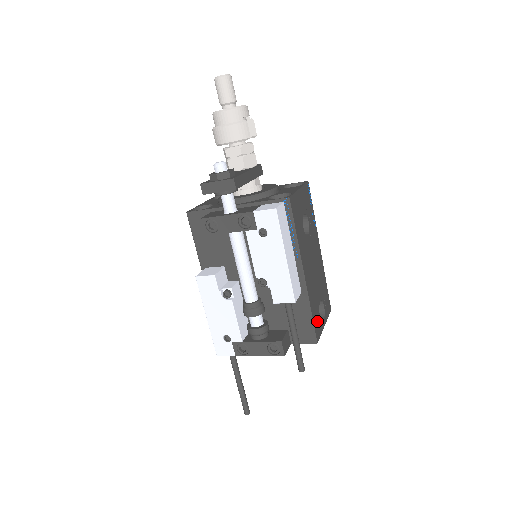
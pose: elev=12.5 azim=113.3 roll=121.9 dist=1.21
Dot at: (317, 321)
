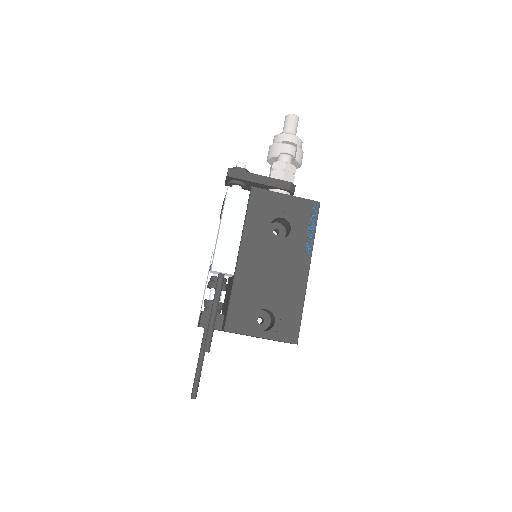
Dot at: (241, 315)
